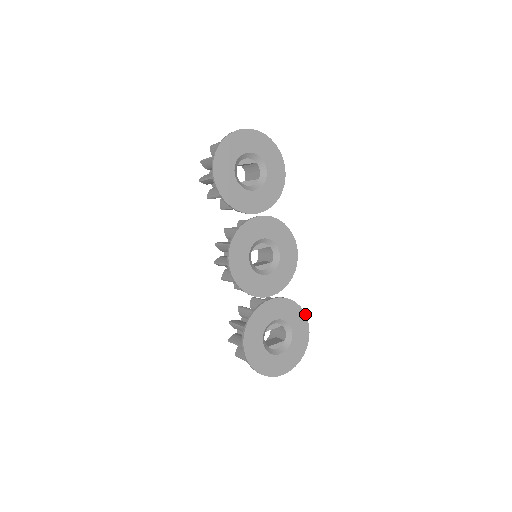
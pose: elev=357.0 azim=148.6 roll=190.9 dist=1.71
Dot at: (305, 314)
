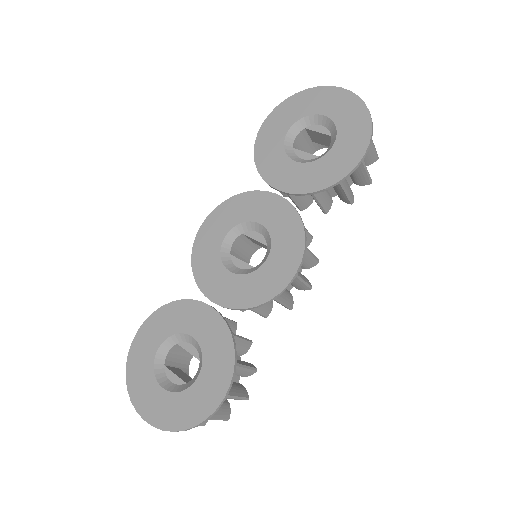
Dot at: (233, 376)
